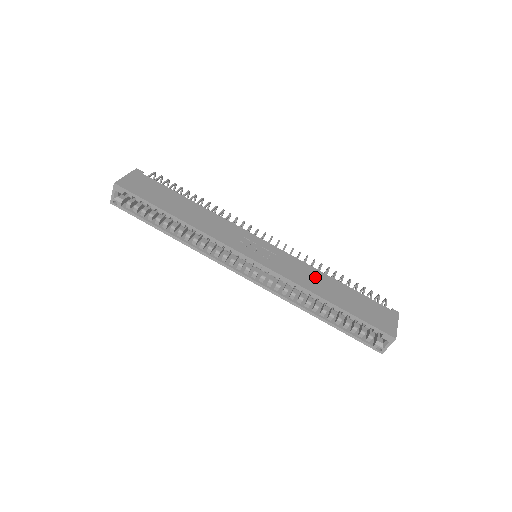
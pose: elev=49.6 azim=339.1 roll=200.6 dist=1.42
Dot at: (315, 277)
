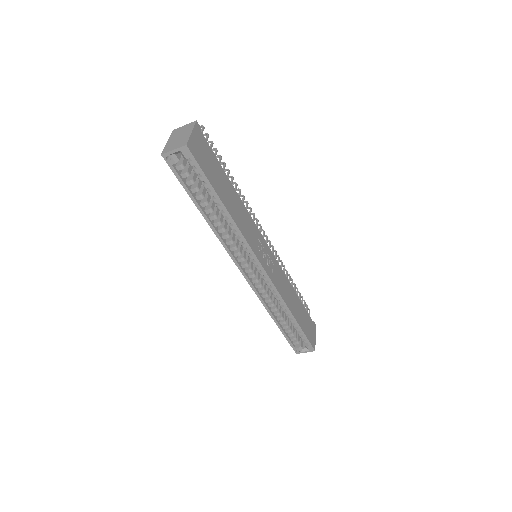
Dot at: (288, 290)
